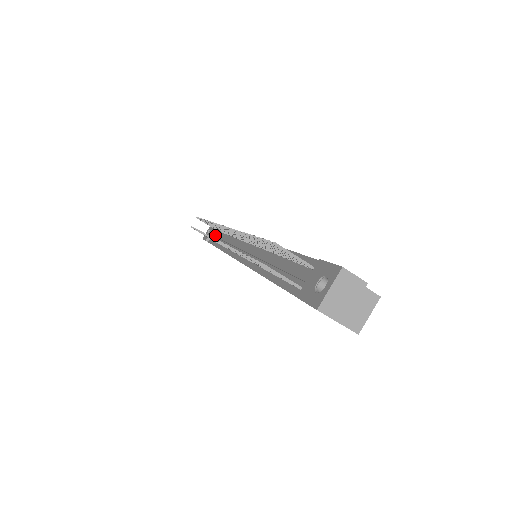
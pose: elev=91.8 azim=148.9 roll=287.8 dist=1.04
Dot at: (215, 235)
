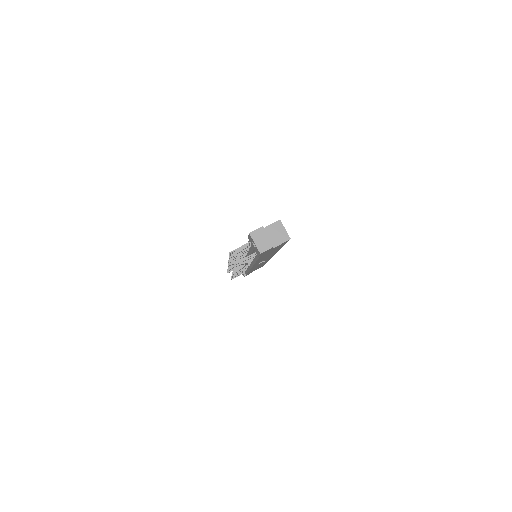
Dot at: occluded
